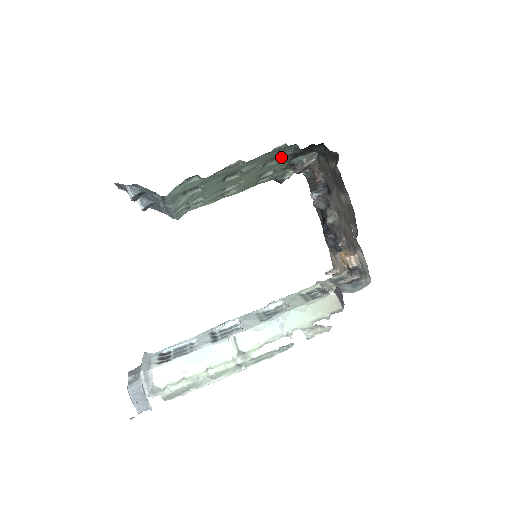
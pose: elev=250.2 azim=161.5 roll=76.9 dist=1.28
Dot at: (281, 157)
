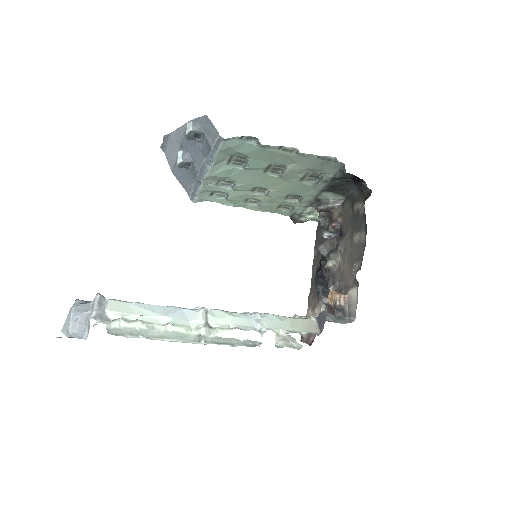
Dot at: (320, 179)
